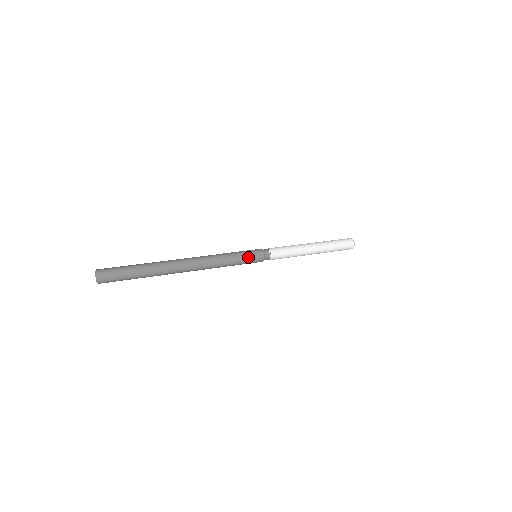
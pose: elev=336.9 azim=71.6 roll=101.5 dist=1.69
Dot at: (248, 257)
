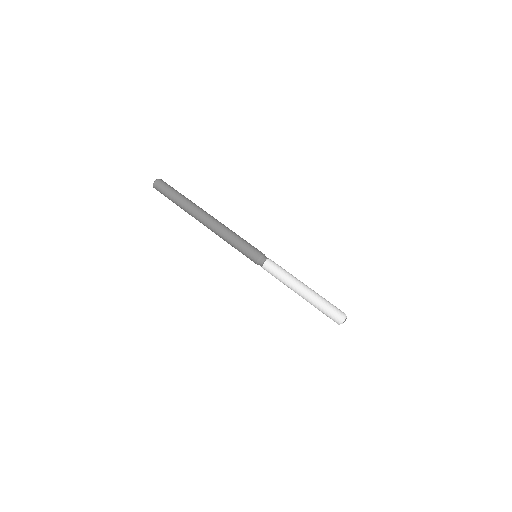
Dot at: occluded
